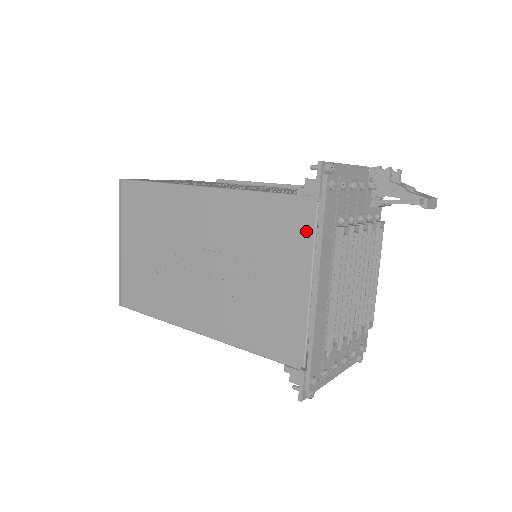
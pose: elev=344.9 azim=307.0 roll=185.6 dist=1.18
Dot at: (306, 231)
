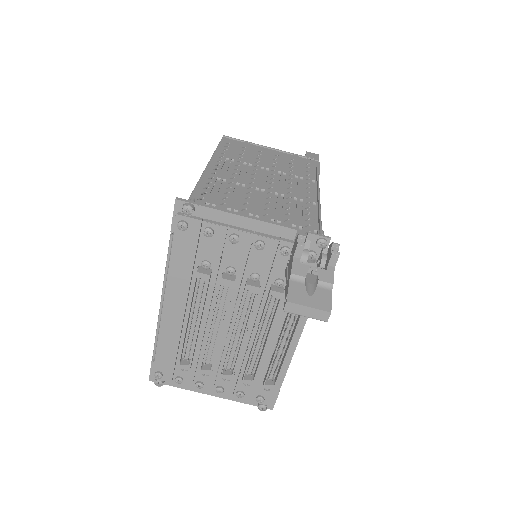
Dot at: occluded
